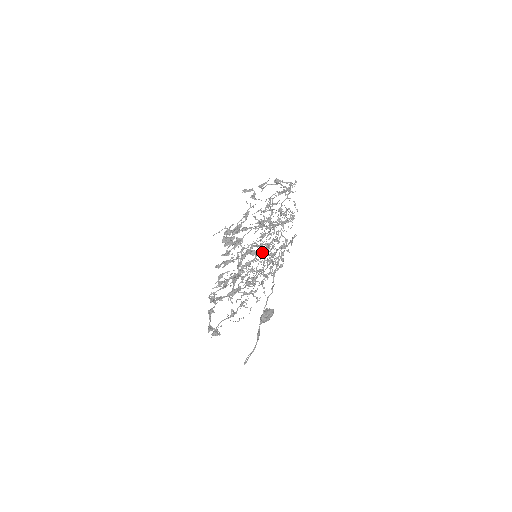
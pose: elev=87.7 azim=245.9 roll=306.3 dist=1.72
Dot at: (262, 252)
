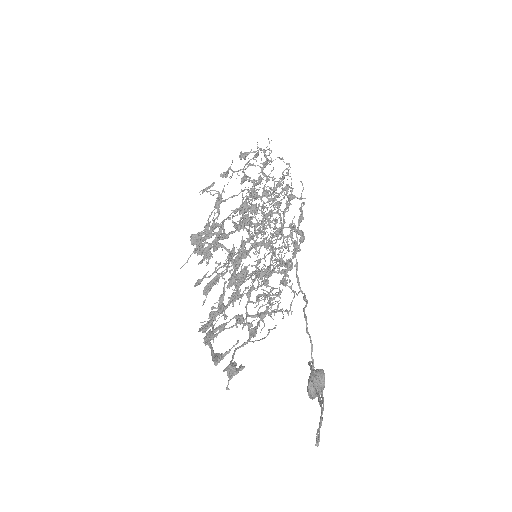
Dot at: (262, 242)
